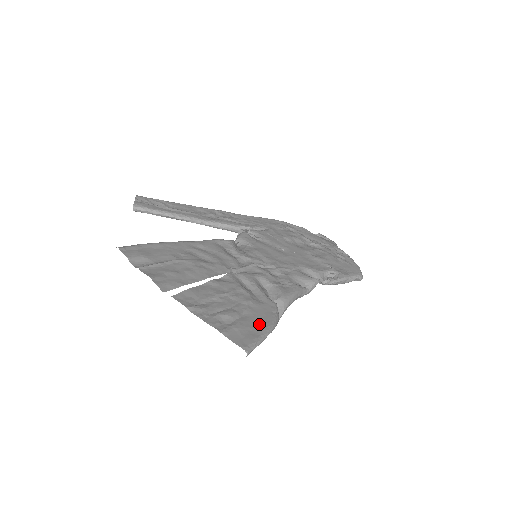
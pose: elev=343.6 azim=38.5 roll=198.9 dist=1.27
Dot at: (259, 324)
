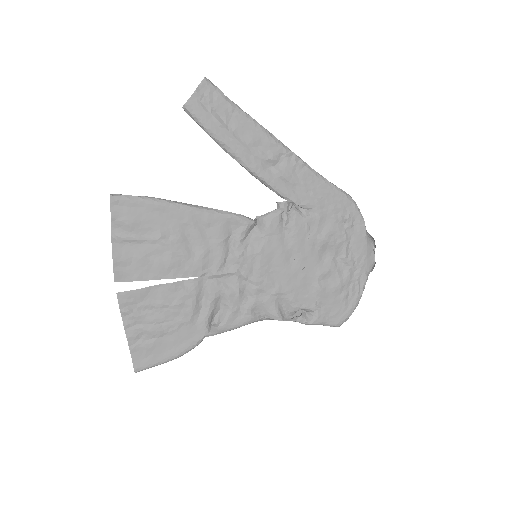
Dot at: (170, 350)
